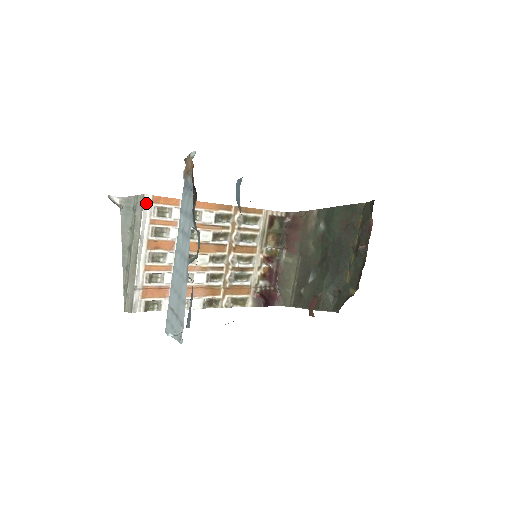
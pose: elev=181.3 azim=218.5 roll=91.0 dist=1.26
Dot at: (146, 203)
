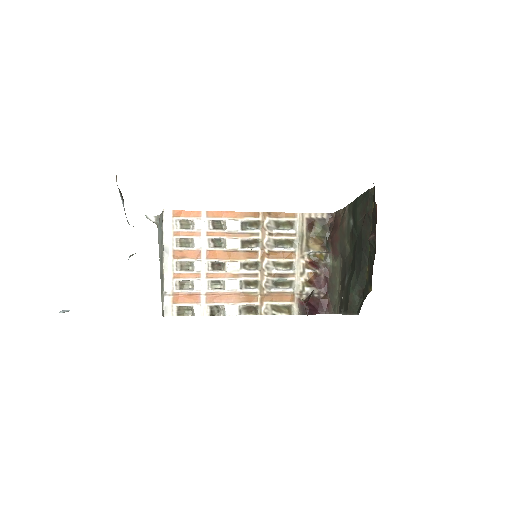
Dot at: (167, 217)
